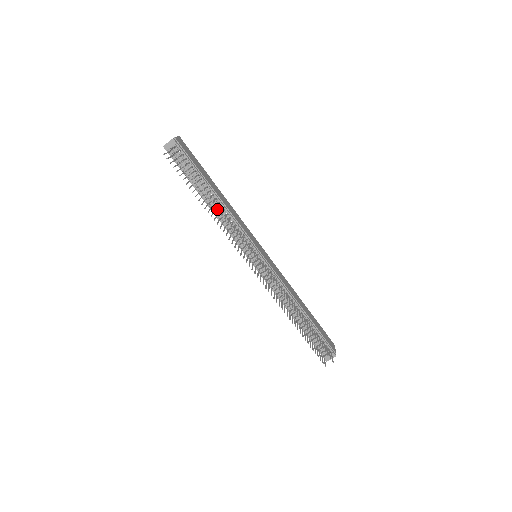
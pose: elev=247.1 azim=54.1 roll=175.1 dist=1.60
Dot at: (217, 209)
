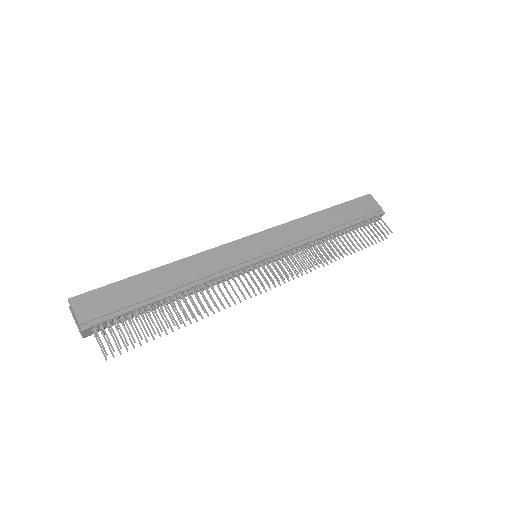
Dot at: occluded
